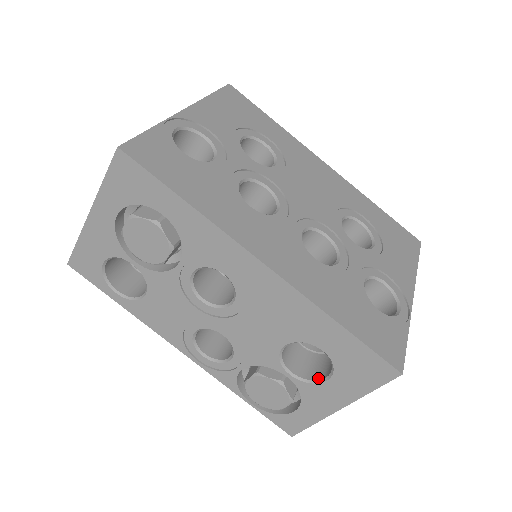
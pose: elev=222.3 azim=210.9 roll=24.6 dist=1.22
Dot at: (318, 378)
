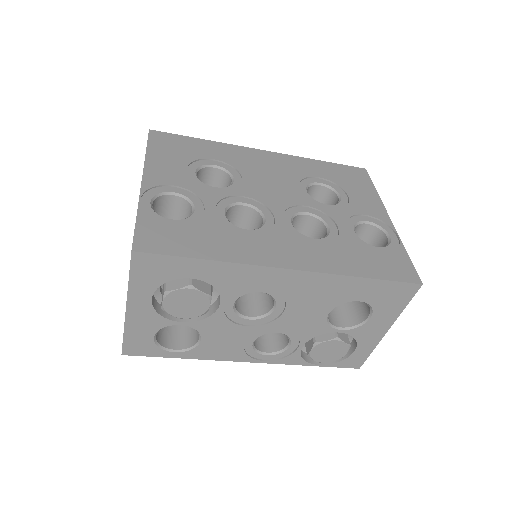
Dot at: (362, 320)
